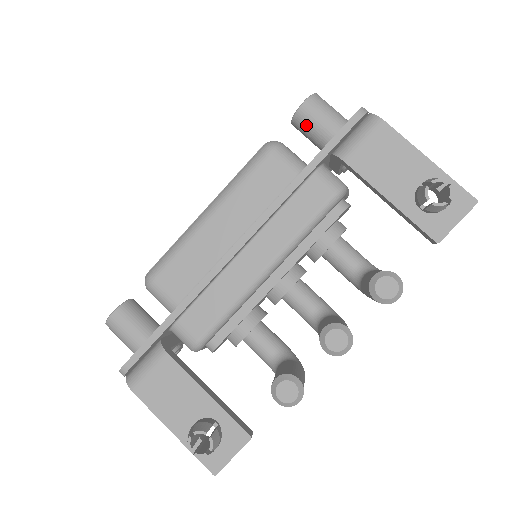
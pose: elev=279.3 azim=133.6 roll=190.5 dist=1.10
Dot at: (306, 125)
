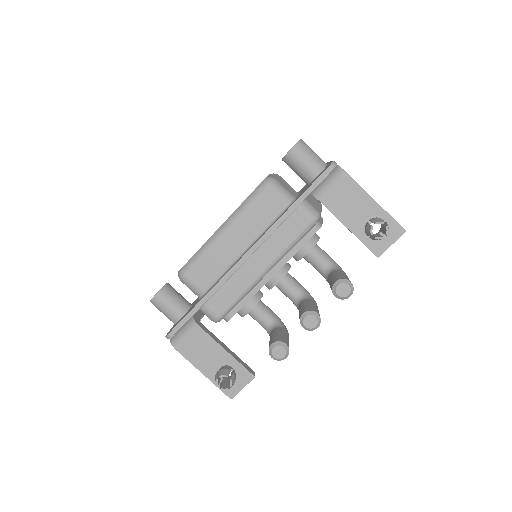
Dot at: (293, 165)
